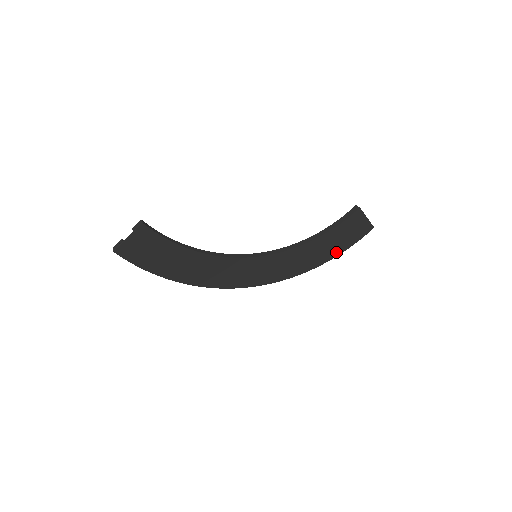
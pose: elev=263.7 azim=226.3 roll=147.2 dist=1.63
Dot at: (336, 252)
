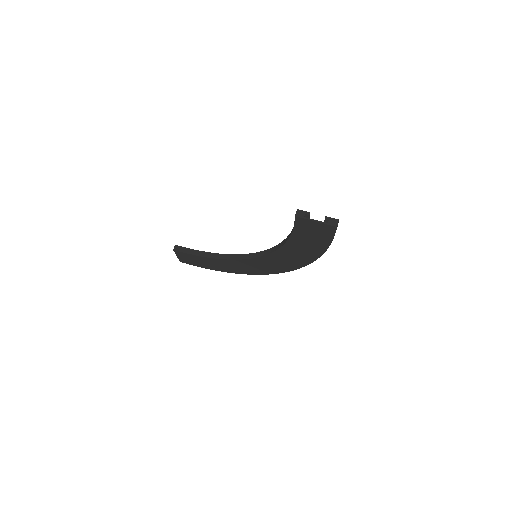
Dot at: (320, 249)
